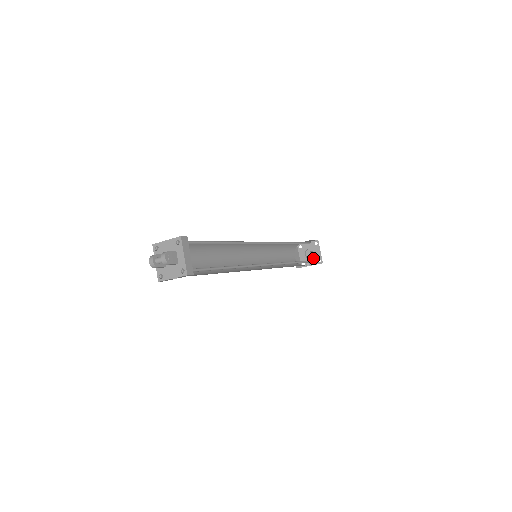
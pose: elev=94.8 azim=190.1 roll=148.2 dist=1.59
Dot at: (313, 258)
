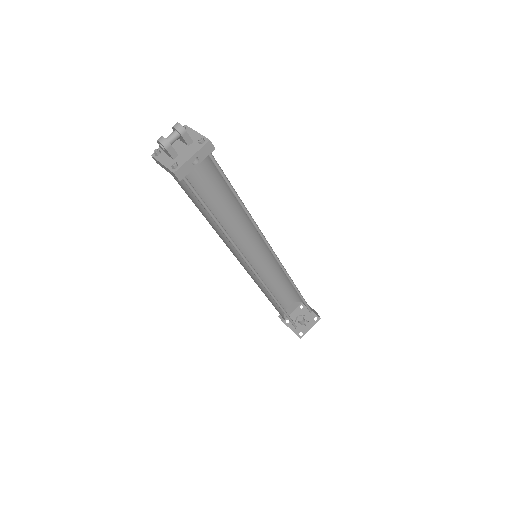
Dot at: occluded
